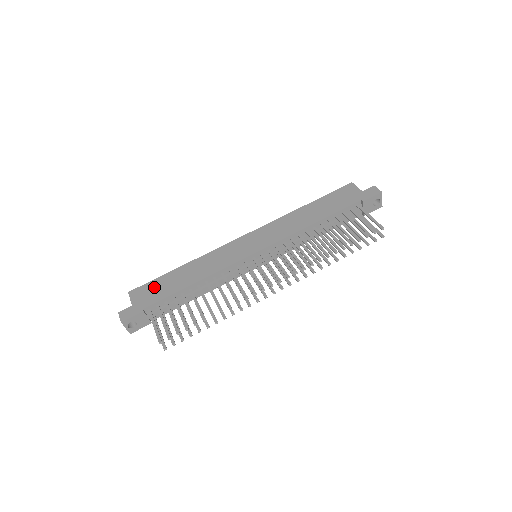
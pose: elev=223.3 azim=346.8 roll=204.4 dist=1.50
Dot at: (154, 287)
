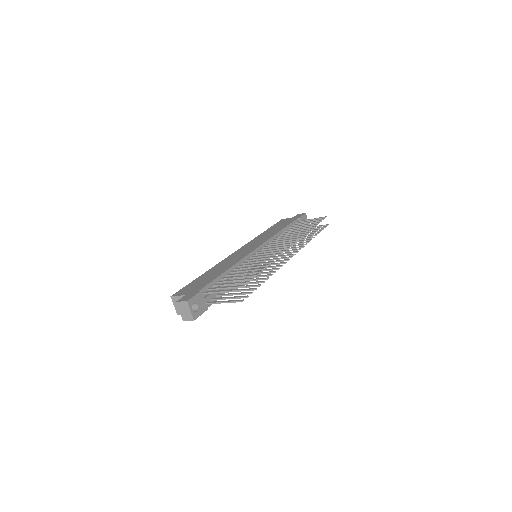
Dot at: (194, 284)
